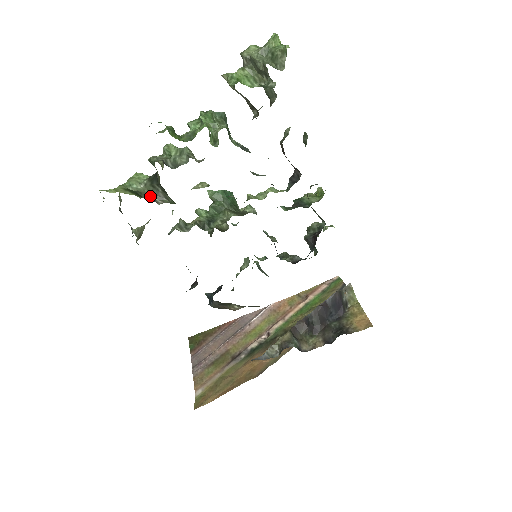
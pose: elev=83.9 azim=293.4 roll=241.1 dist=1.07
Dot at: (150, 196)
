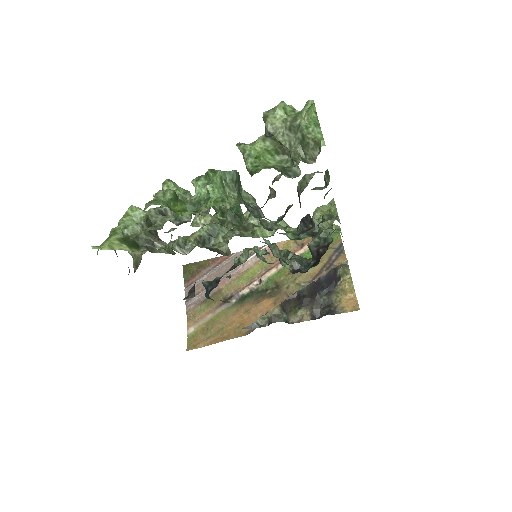
Dot at: (148, 242)
